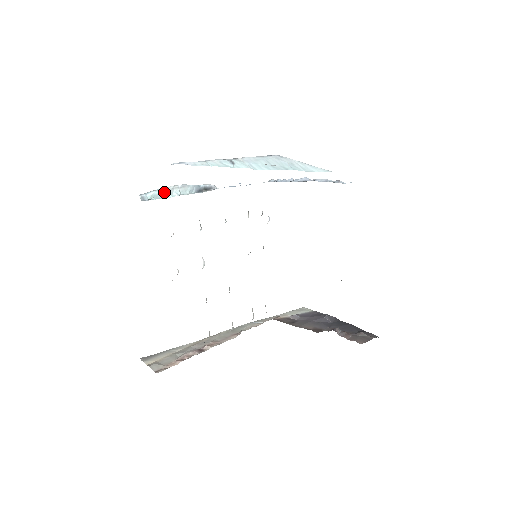
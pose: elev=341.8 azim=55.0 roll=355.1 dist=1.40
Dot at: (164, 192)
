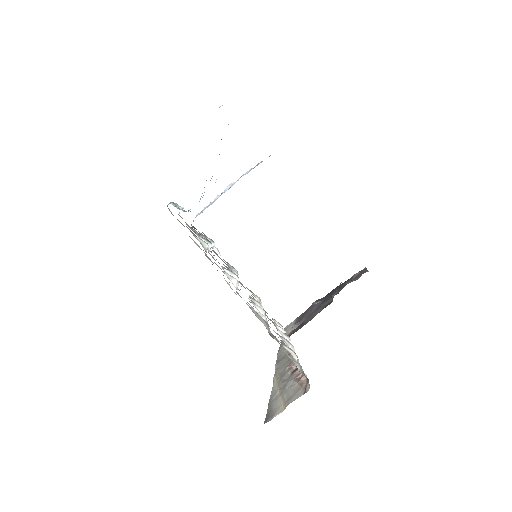
Dot at: (175, 205)
